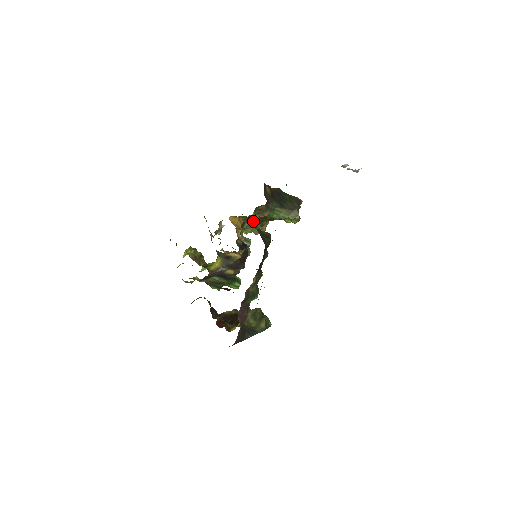
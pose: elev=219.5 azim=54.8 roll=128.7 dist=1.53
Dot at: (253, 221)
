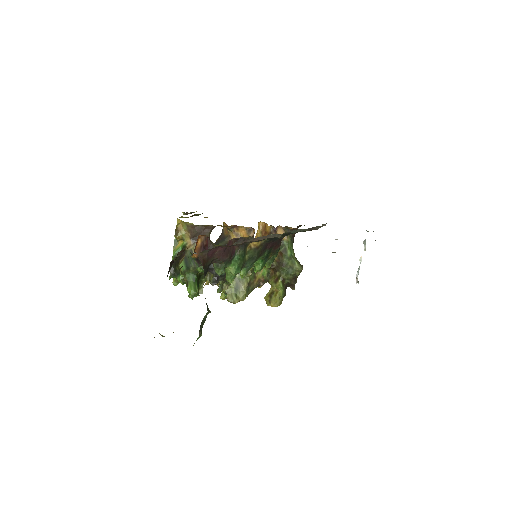
Dot at: occluded
